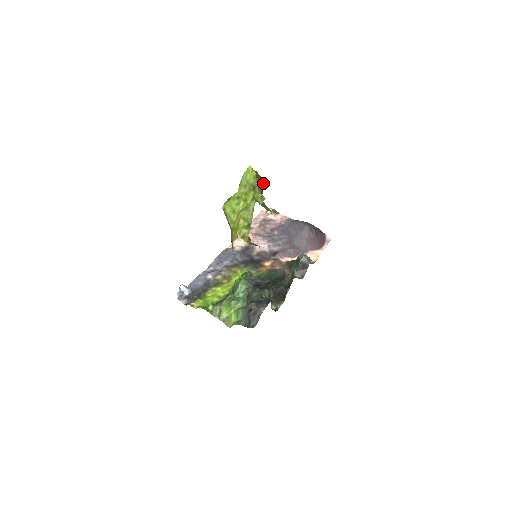
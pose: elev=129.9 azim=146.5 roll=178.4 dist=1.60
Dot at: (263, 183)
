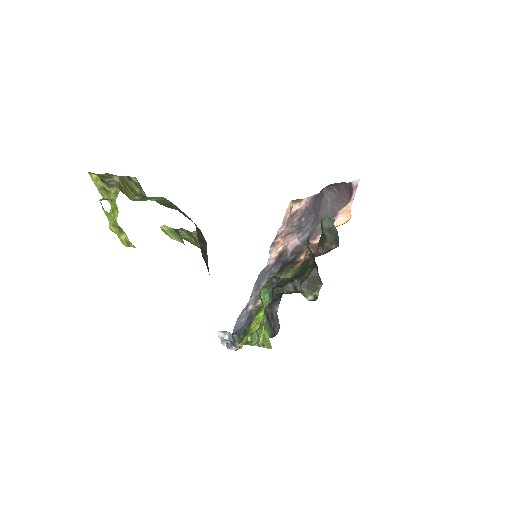
Dot at: (120, 179)
